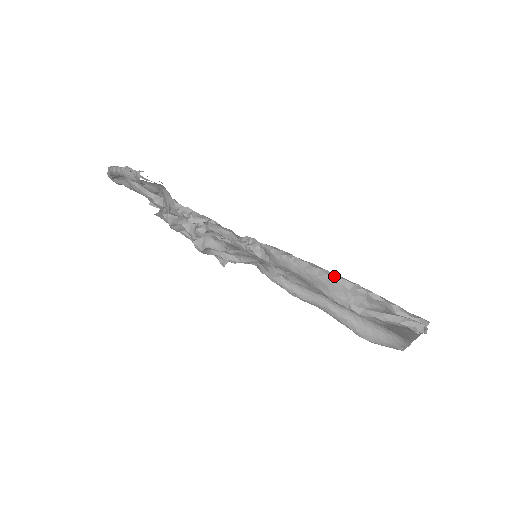
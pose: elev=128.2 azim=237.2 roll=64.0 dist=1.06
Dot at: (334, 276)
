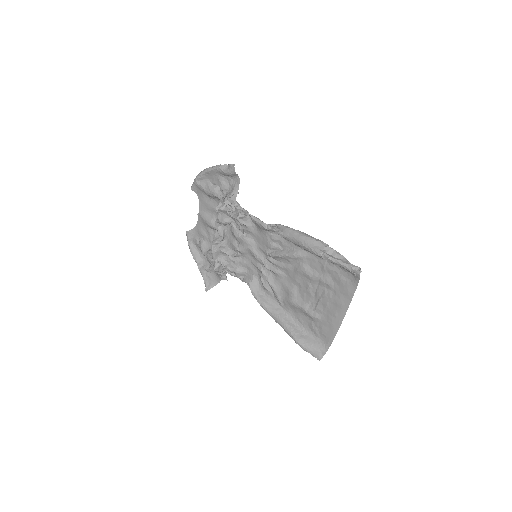
Dot at: (318, 240)
